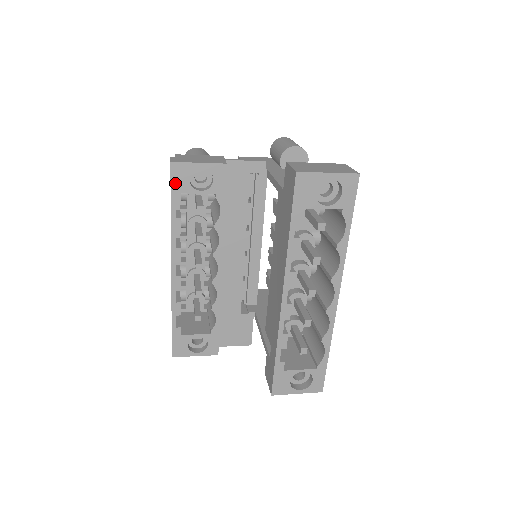
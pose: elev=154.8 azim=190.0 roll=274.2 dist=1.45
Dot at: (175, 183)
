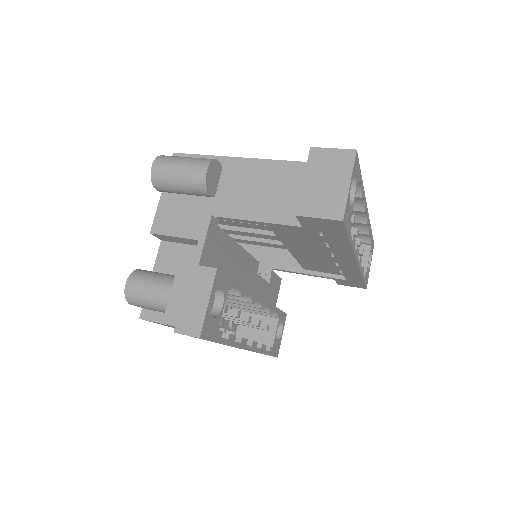
Dot at: (212, 336)
